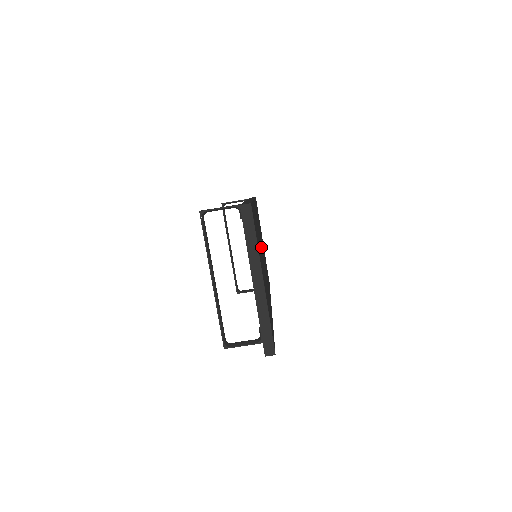
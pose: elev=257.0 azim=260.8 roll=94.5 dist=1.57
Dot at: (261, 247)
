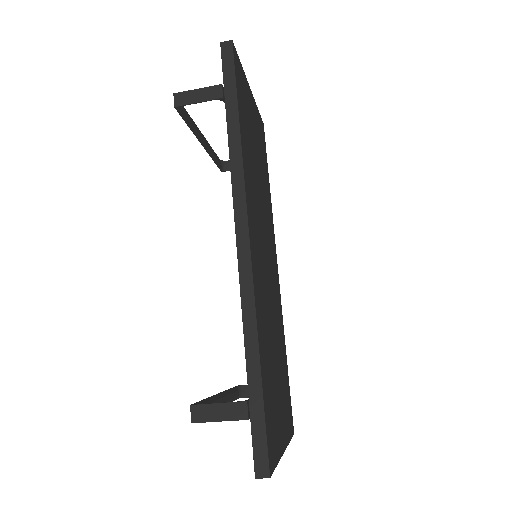
Dot at: (265, 279)
